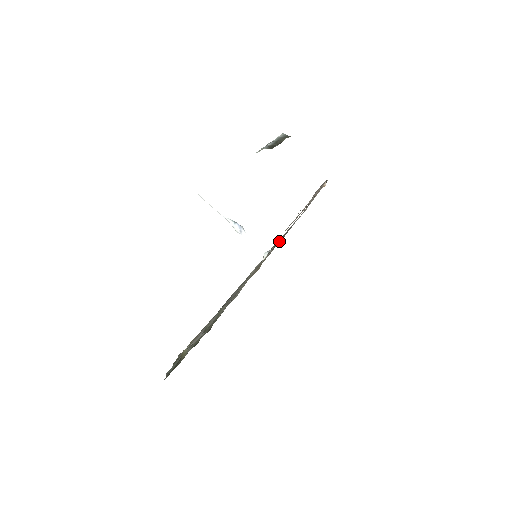
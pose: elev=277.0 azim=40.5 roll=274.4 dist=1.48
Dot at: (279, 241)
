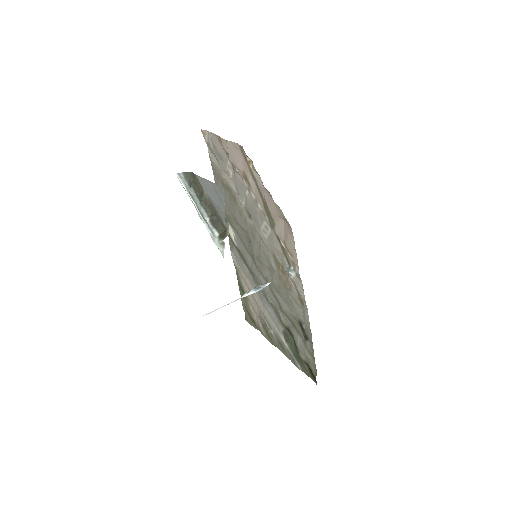
Dot at: (244, 217)
